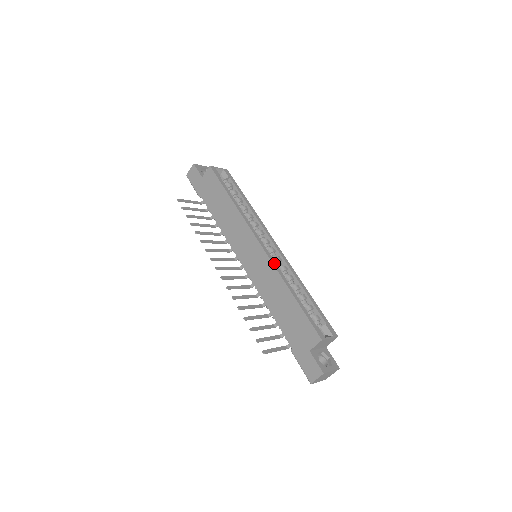
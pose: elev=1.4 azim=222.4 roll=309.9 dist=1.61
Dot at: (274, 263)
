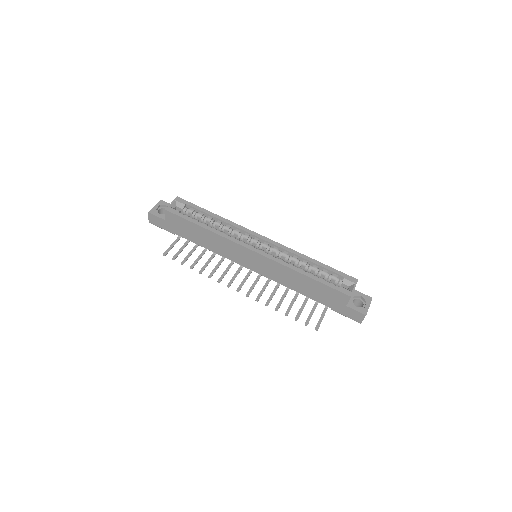
Dot at: (277, 260)
